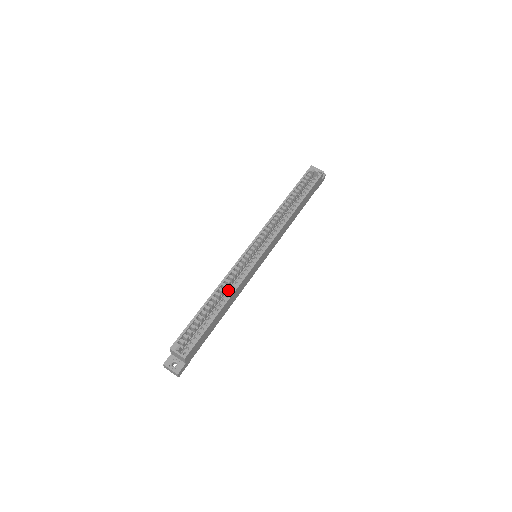
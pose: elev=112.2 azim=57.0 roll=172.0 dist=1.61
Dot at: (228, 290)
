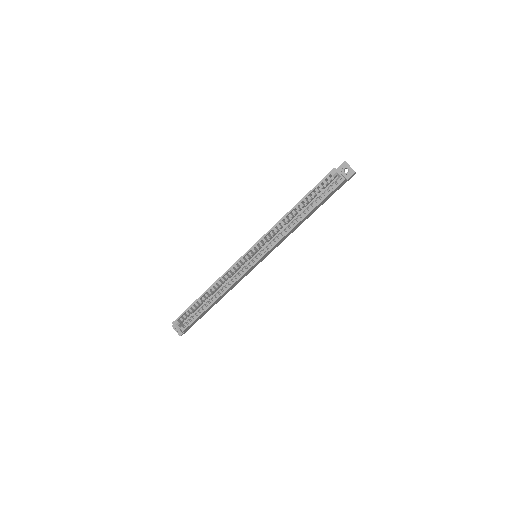
Dot at: (226, 282)
